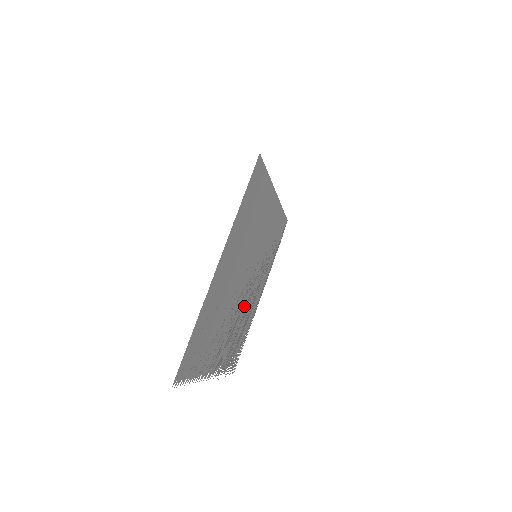
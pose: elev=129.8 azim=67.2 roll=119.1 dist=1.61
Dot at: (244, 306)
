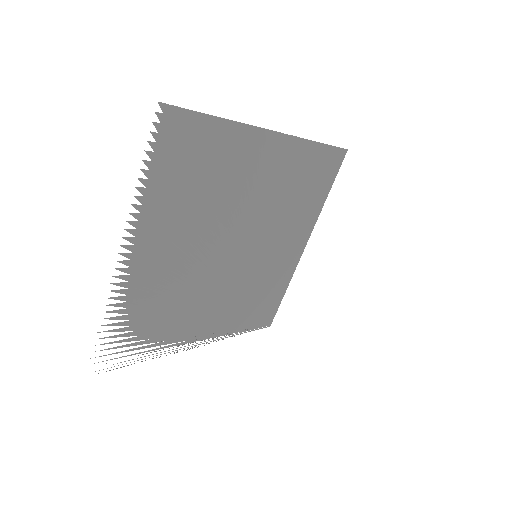
Dot at: (200, 289)
